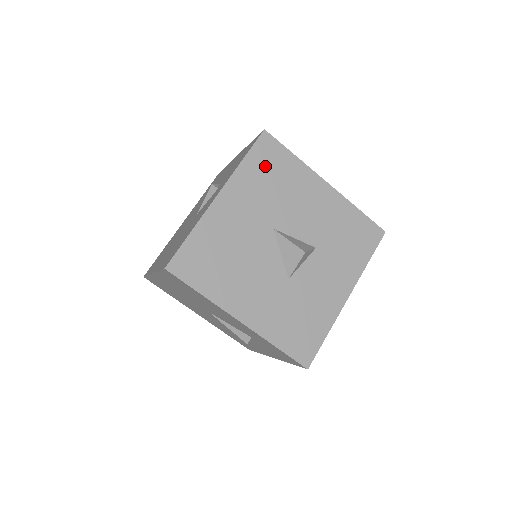
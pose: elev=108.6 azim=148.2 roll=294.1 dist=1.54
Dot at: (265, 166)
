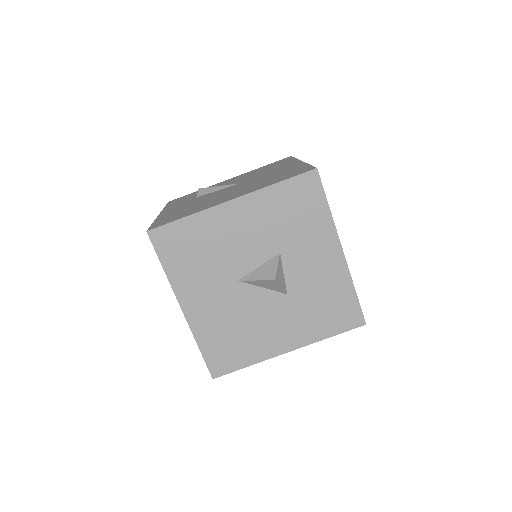
Dot at: (180, 253)
